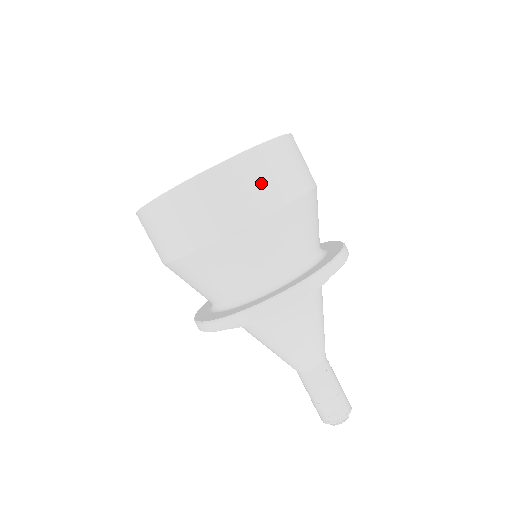
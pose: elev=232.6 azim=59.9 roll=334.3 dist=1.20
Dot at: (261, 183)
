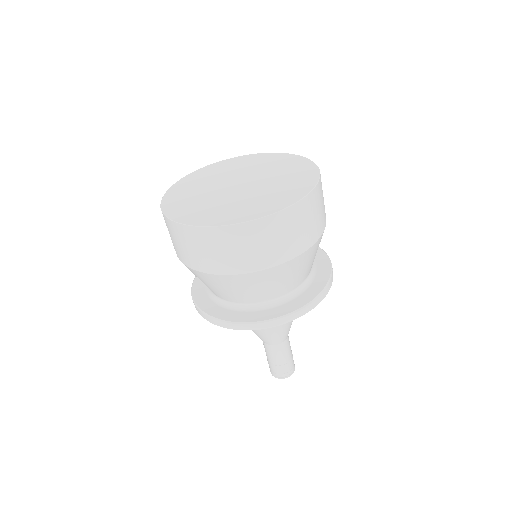
Dot at: (307, 225)
